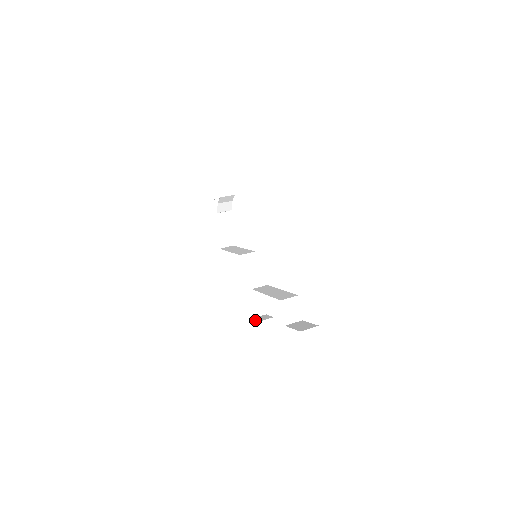
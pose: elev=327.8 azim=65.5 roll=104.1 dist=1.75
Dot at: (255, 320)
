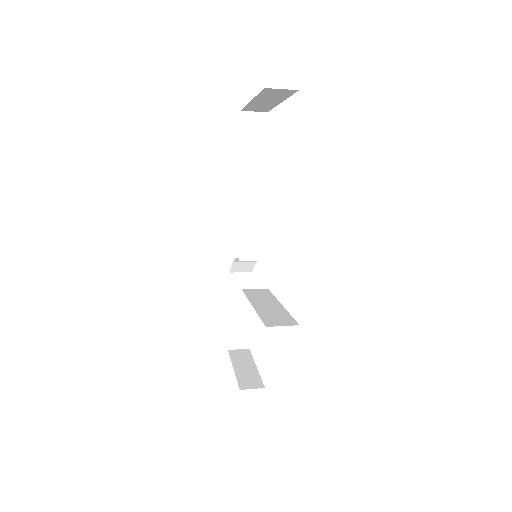
Dot at: occluded
